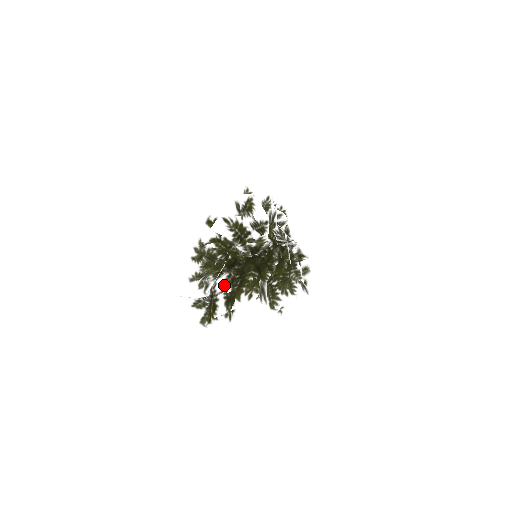
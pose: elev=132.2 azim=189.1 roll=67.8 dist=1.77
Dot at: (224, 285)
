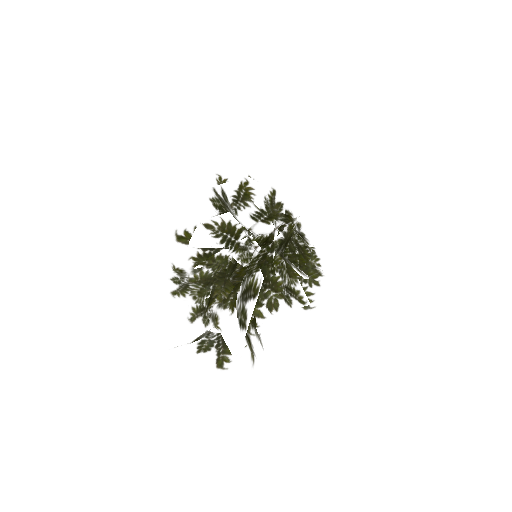
Dot at: occluded
